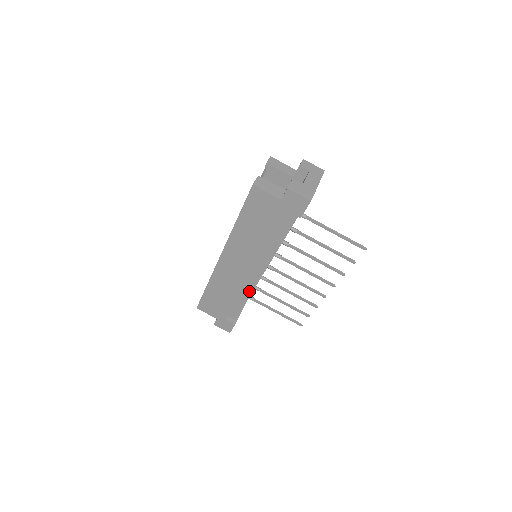
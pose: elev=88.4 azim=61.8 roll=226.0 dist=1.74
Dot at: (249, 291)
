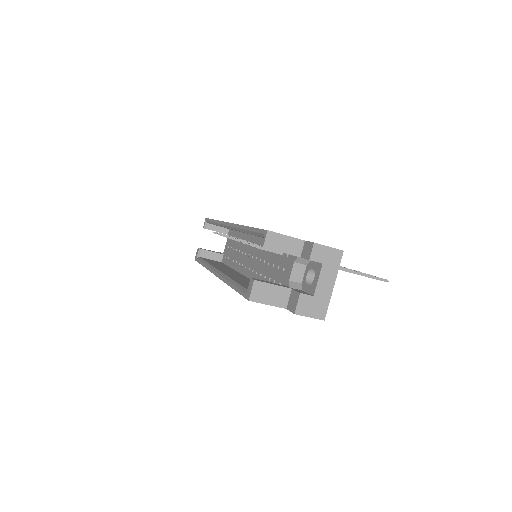
Dot at: occluded
